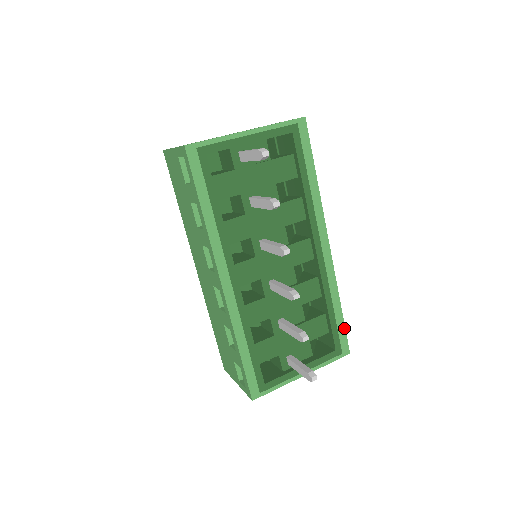
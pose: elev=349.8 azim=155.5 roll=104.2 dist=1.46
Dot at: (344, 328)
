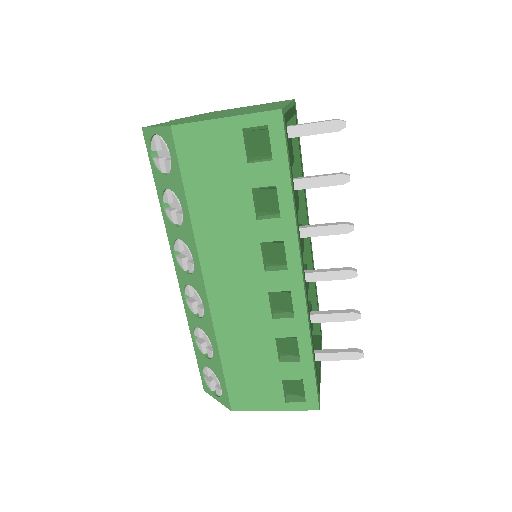
Dot at: occluded
